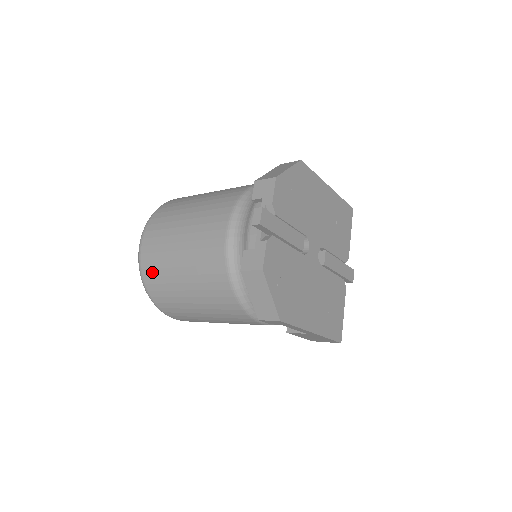
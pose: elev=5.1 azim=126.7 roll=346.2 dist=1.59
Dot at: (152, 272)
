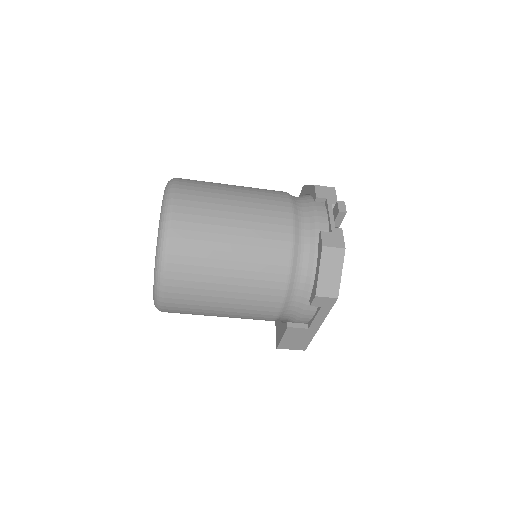
Dot at: (187, 234)
